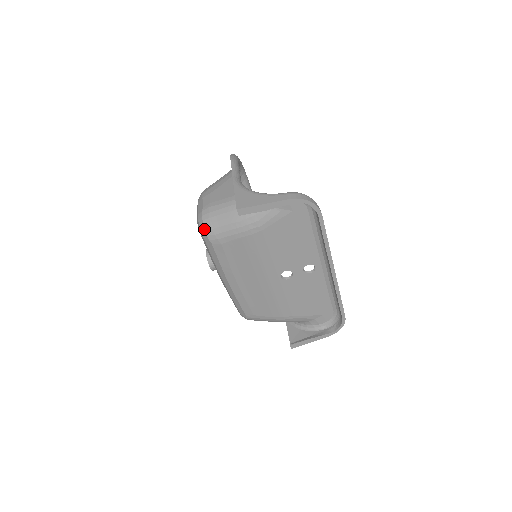
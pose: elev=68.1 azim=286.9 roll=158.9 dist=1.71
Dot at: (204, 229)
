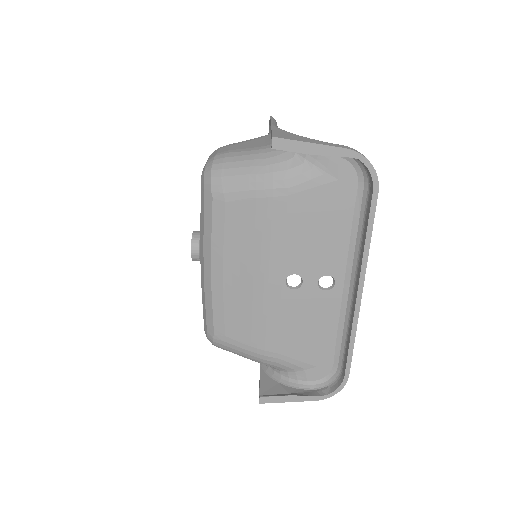
Dot at: (210, 175)
